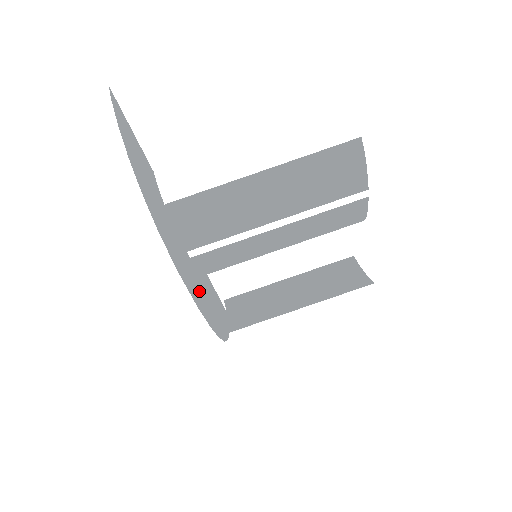
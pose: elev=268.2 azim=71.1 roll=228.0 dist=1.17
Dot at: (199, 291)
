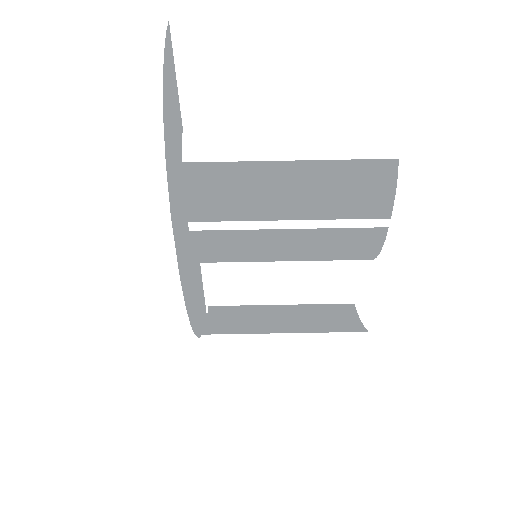
Dot at: (186, 264)
